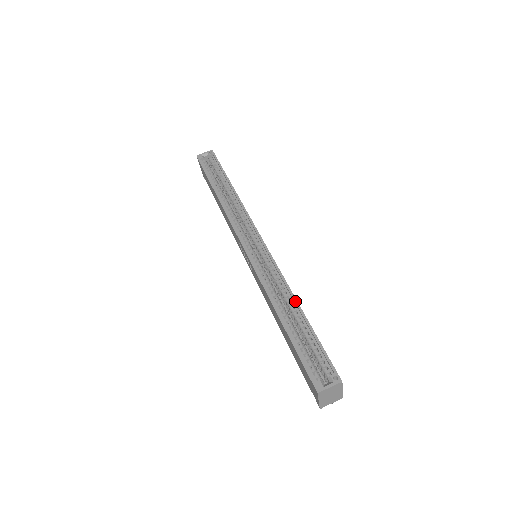
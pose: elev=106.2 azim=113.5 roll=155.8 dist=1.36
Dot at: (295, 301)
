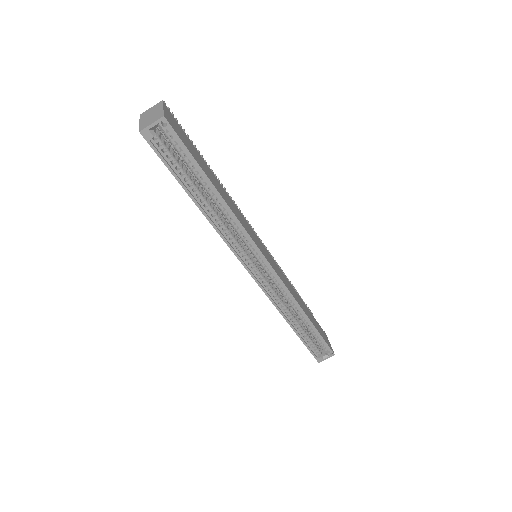
Dot at: (305, 316)
